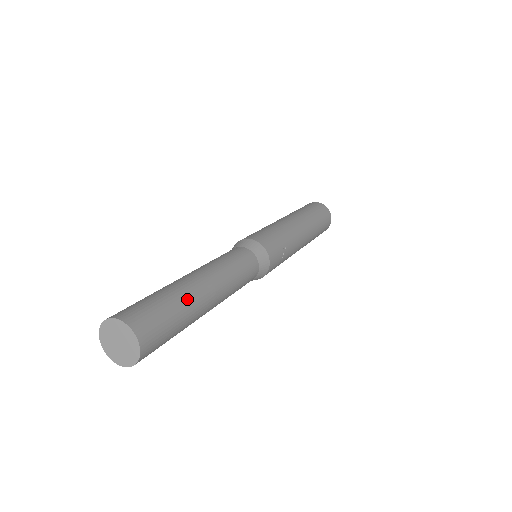
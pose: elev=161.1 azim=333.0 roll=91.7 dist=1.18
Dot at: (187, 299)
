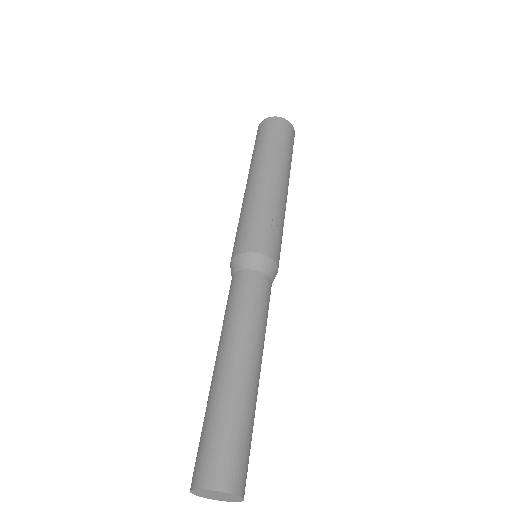
Dot at: (233, 399)
